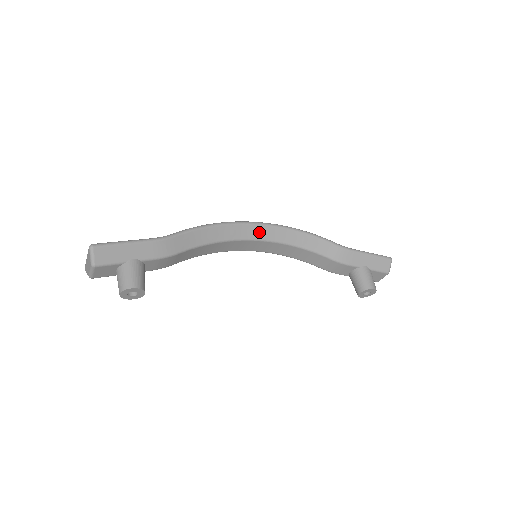
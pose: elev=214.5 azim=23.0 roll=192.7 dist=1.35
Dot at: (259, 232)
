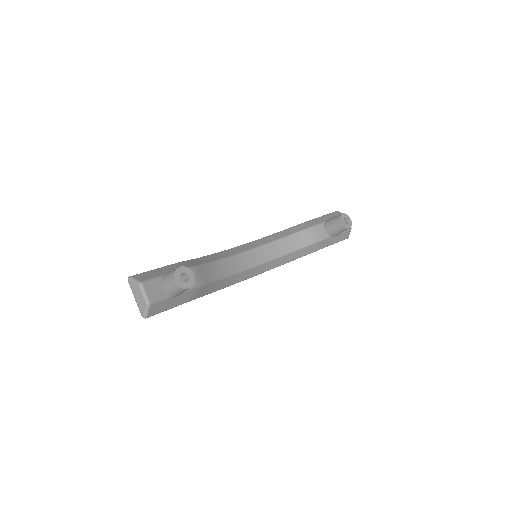
Dot at: (242, 248)
